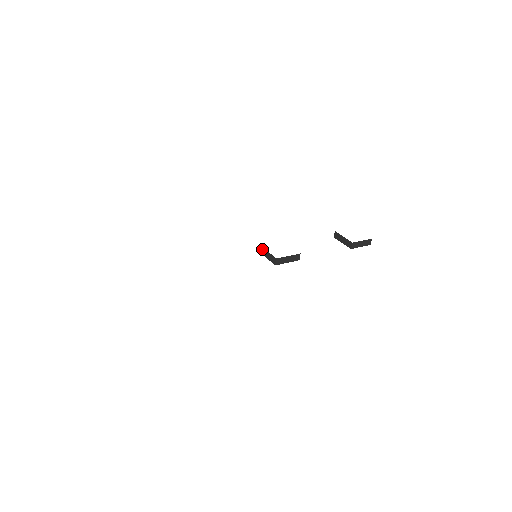
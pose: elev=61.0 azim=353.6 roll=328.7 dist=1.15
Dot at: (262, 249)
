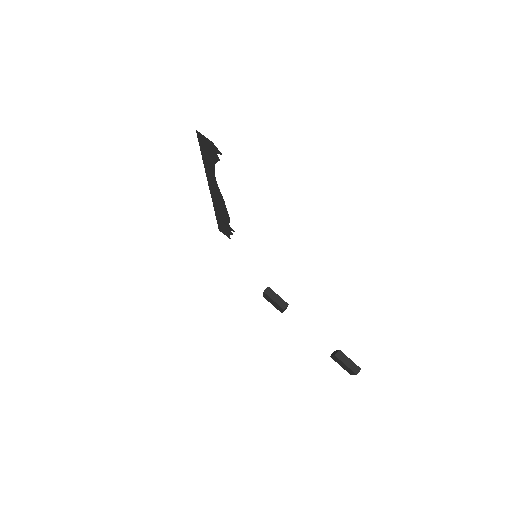
Dot at: occluded
